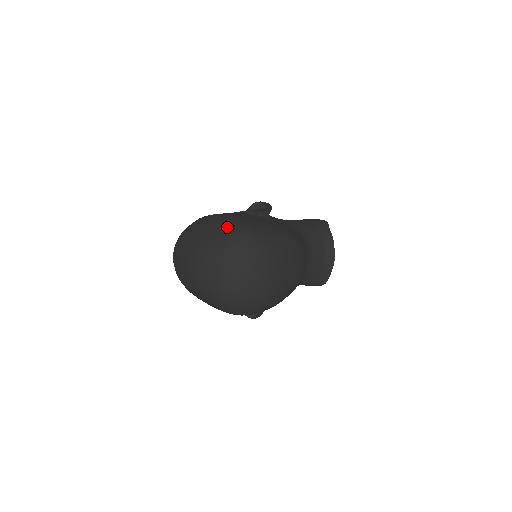
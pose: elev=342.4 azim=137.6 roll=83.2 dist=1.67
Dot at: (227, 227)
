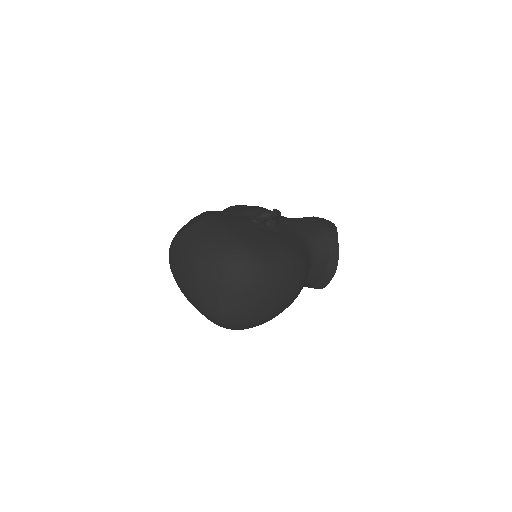
Dot at: (230, 248)
